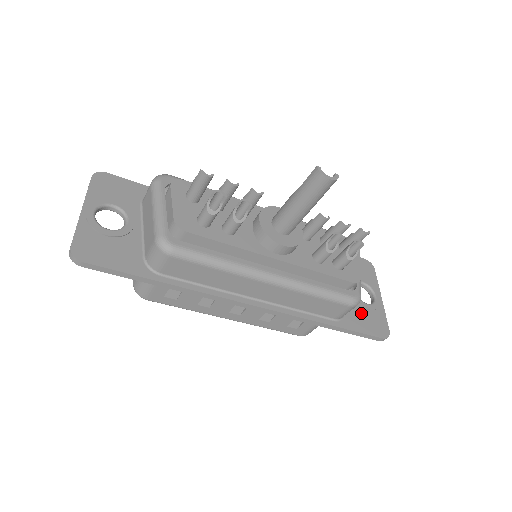
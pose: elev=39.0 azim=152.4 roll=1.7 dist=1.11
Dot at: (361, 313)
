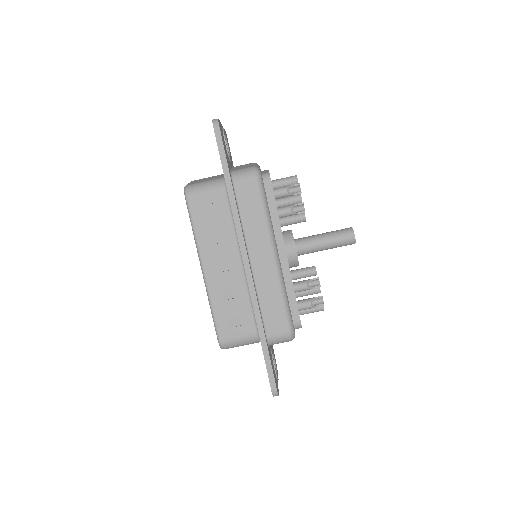
Dot at: occluded
